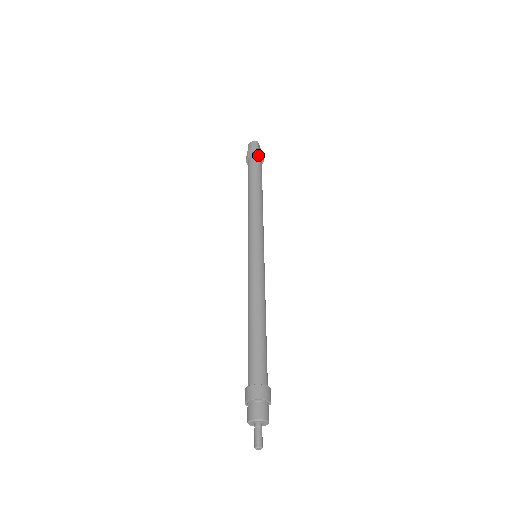
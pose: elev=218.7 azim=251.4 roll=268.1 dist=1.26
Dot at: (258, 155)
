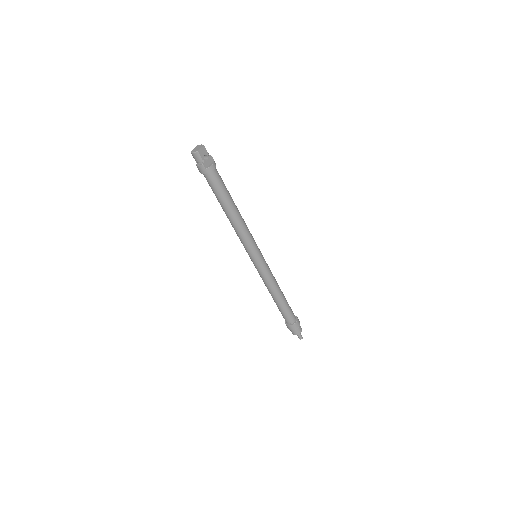
Dot at: (208, 172)
